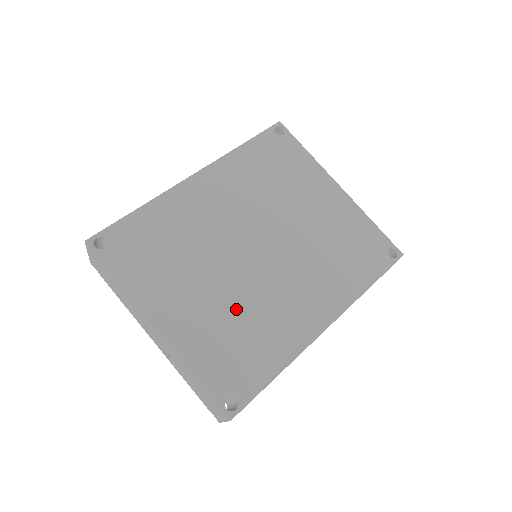
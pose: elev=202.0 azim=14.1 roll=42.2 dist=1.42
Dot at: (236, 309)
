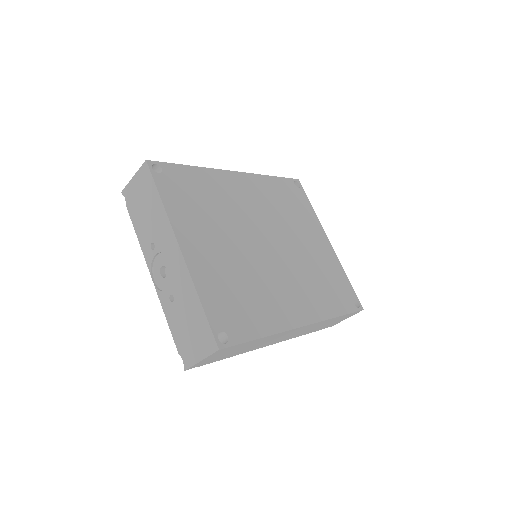
Dot at: (243, 272)
